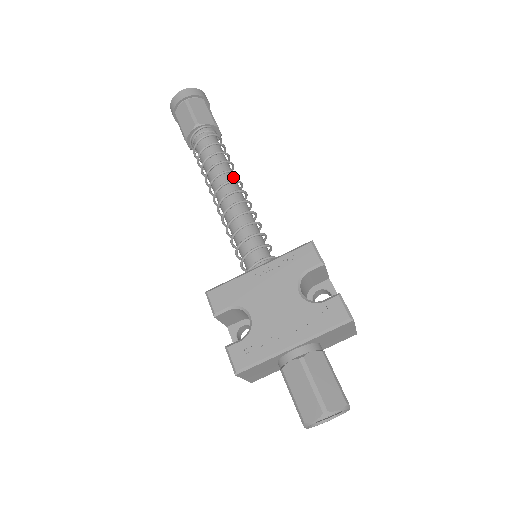
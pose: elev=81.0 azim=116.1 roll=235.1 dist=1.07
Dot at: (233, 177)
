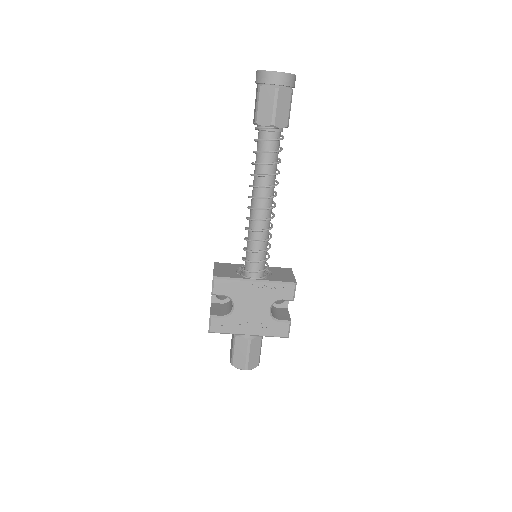
Dot at: occluded
